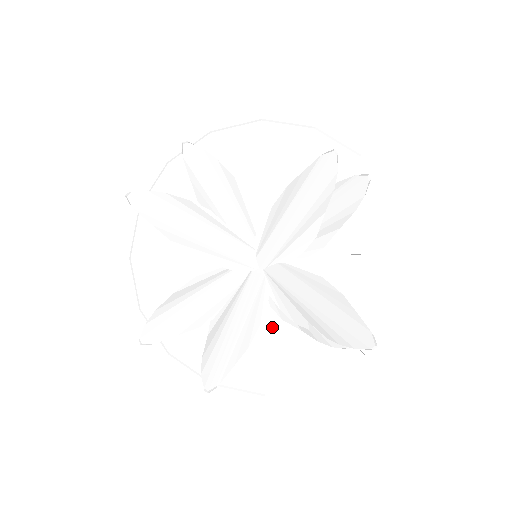
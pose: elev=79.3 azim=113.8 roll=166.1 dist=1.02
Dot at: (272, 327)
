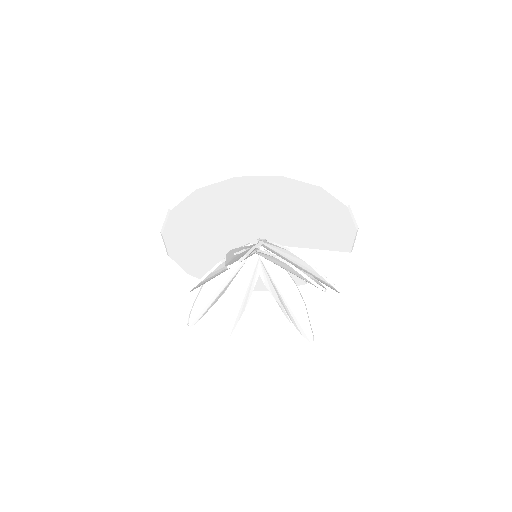
Dot at: occluded
